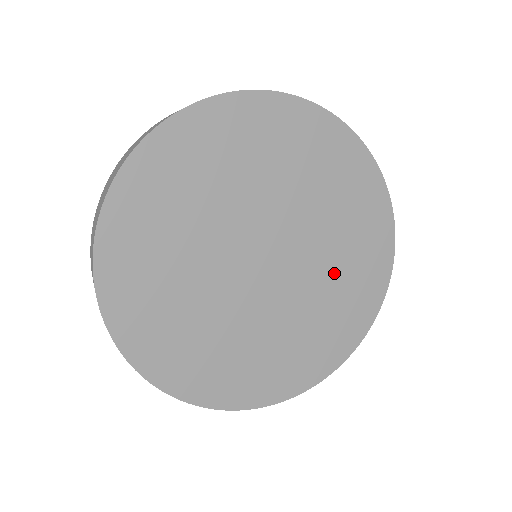
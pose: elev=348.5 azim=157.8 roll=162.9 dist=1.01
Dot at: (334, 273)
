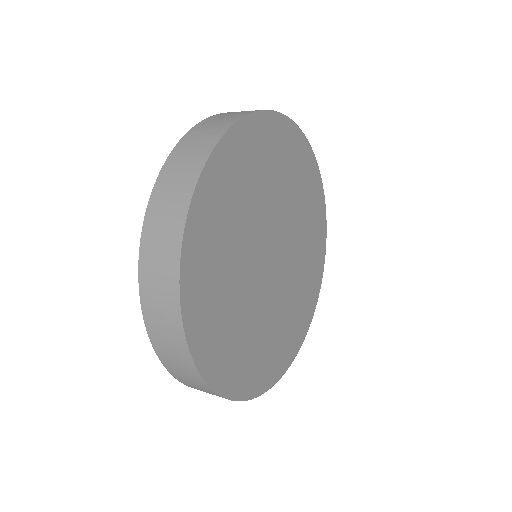
Dot at: (301, 274)
